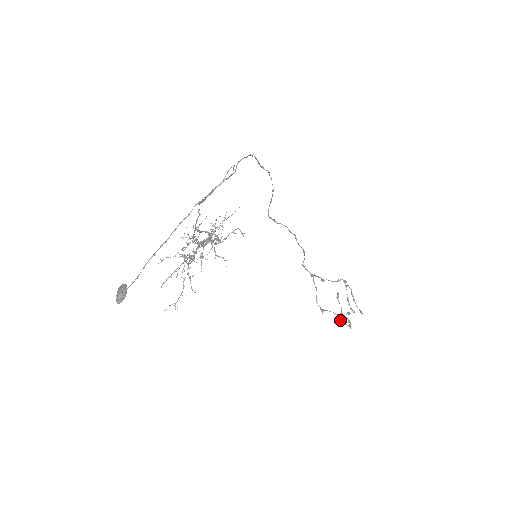
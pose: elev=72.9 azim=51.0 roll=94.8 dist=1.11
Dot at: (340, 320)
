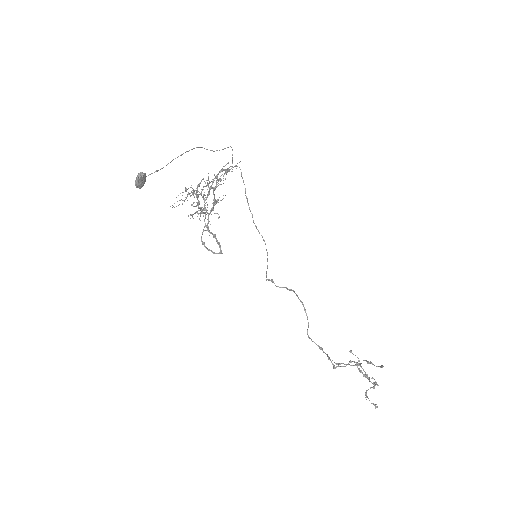
Dot at: (360, 371)
